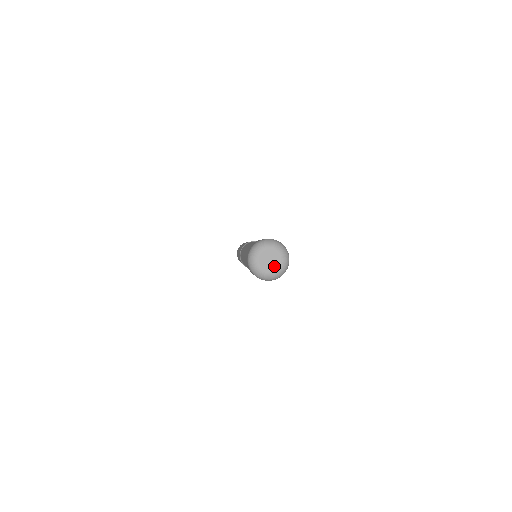
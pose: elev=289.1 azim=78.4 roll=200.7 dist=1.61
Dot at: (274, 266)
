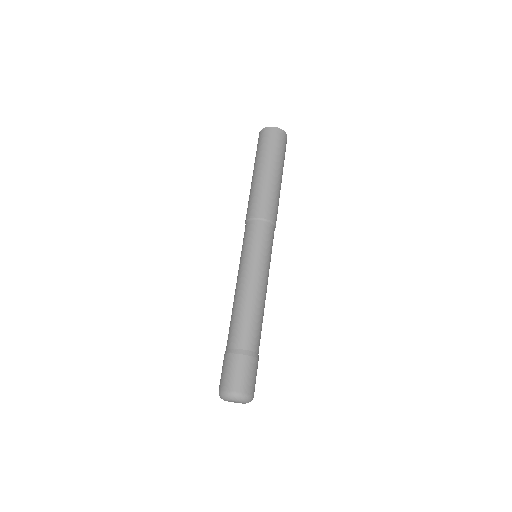
Dot at: occluded
